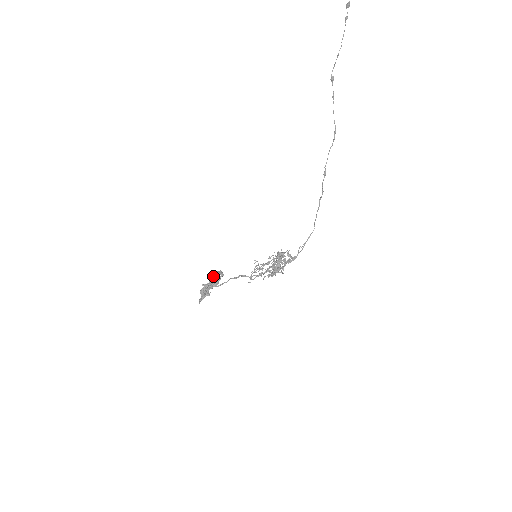
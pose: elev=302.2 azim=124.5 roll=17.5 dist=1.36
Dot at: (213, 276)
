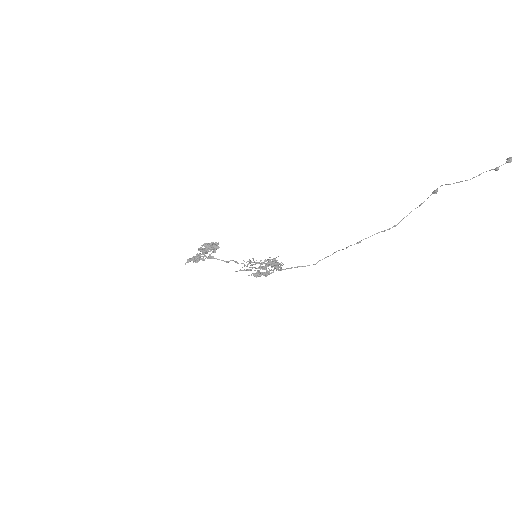
Dot at: (210, 249)
